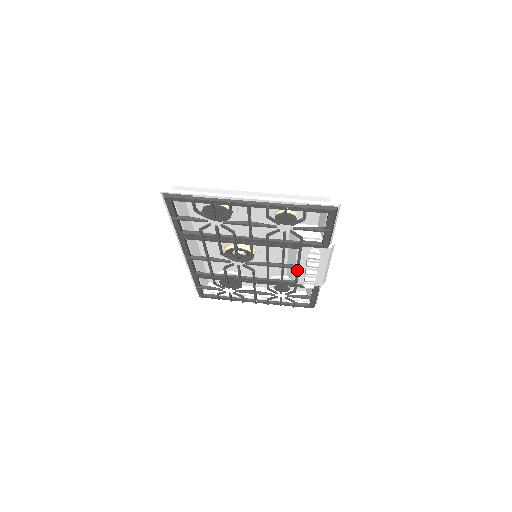
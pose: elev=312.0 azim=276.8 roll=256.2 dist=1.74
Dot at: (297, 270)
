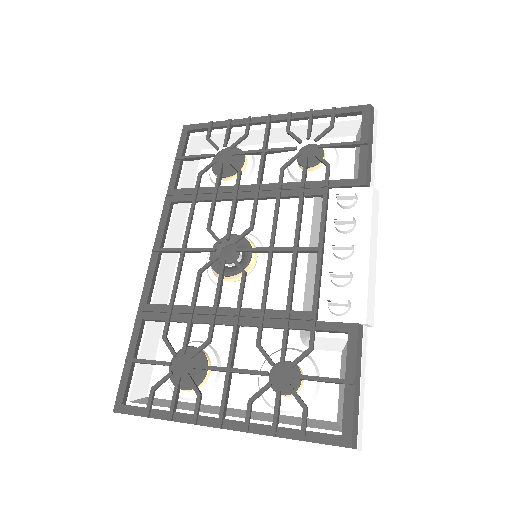
Dot at: (318, 256)
